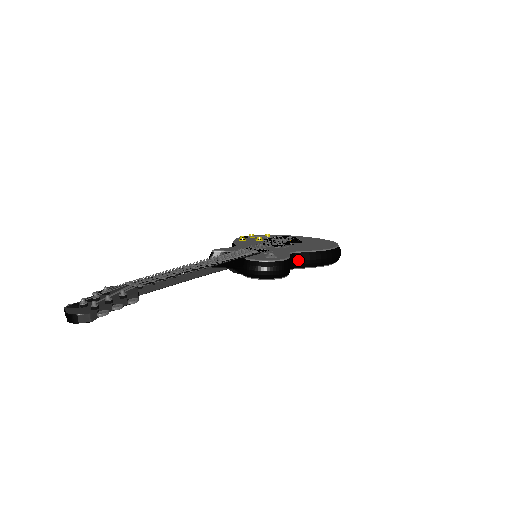
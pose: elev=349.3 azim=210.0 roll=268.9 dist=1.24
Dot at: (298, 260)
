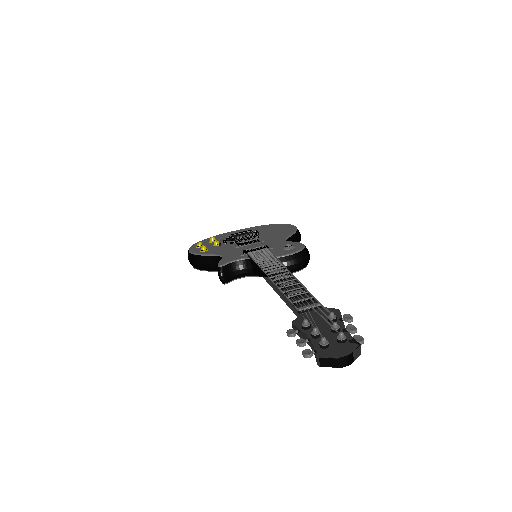
Dot at: occluded
